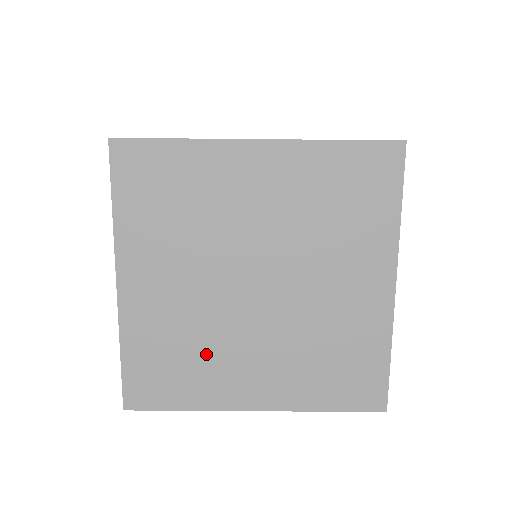
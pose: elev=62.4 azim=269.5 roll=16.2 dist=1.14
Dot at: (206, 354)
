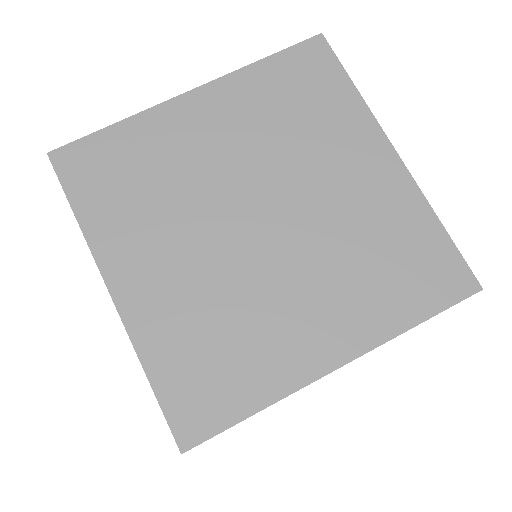
Dot at: (246, 325)
